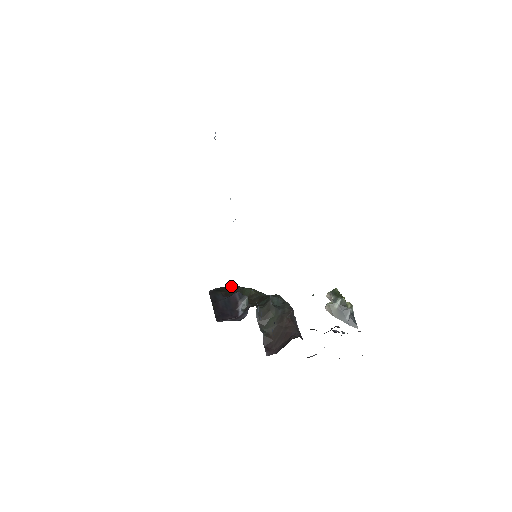
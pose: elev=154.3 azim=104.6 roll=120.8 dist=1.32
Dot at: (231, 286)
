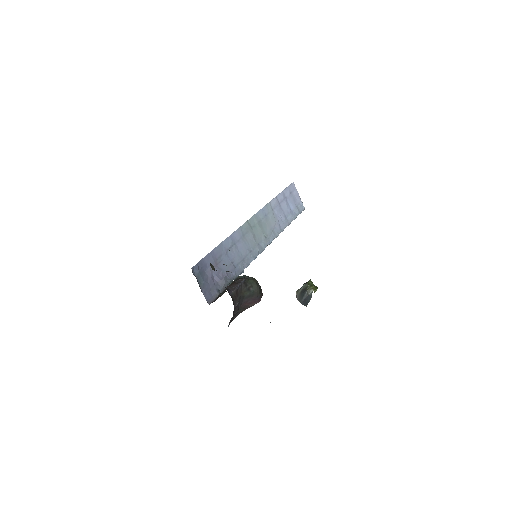
Dot at: occluded
